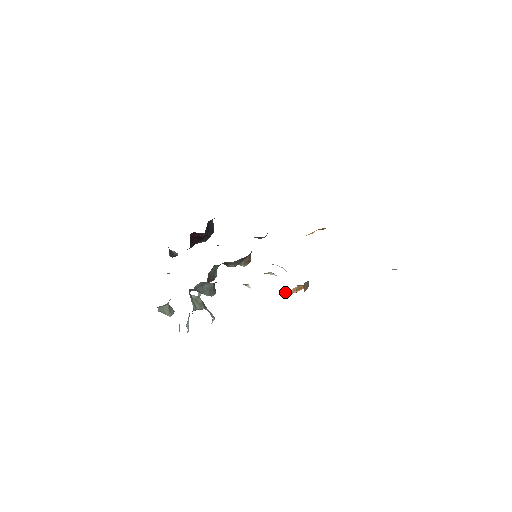
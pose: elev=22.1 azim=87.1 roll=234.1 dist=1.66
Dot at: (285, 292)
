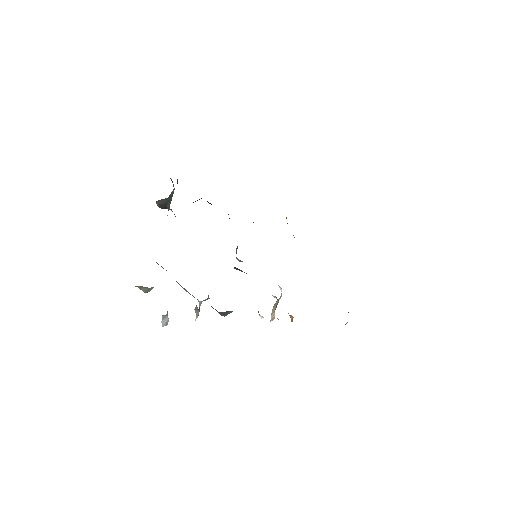
Dot at: occluded
